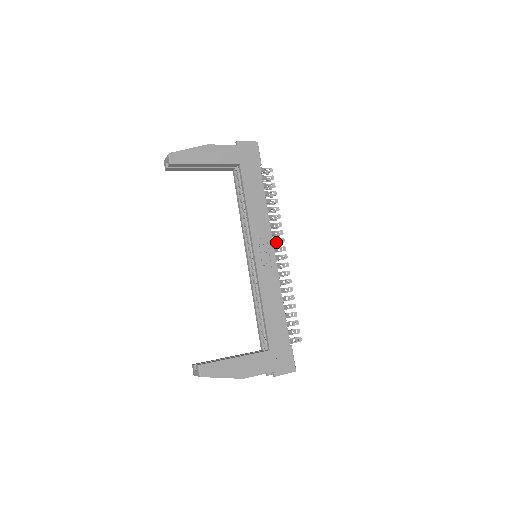
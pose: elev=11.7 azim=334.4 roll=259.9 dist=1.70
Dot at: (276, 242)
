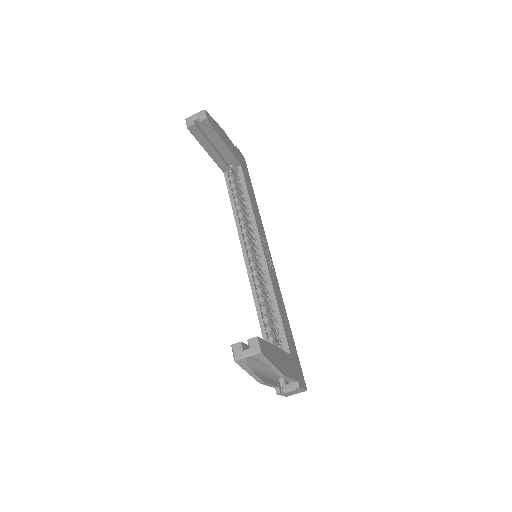
Dot at: occluded
